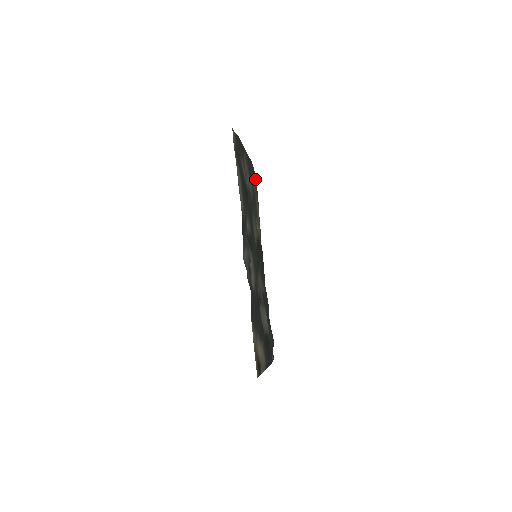
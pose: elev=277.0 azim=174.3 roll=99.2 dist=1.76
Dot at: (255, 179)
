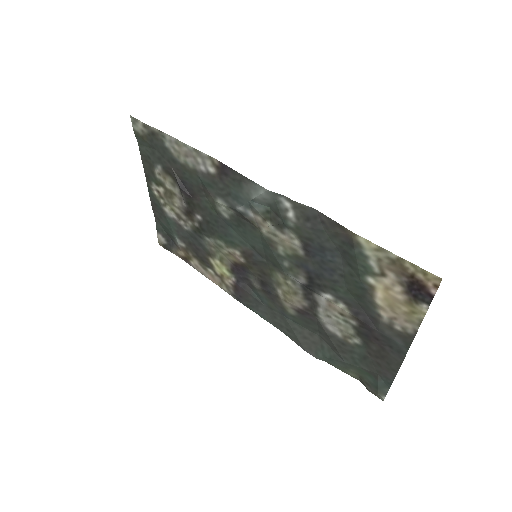
Dot at: (172, 239)
